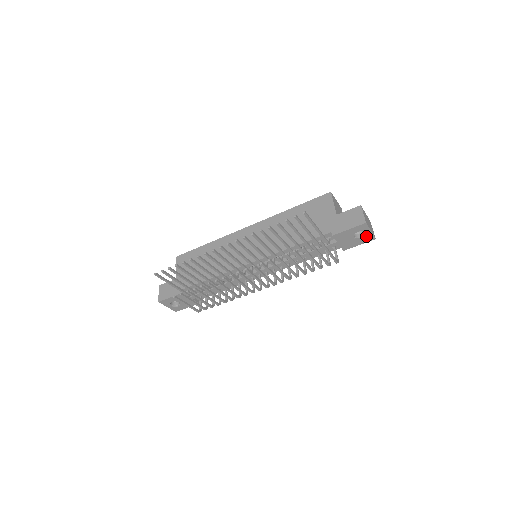
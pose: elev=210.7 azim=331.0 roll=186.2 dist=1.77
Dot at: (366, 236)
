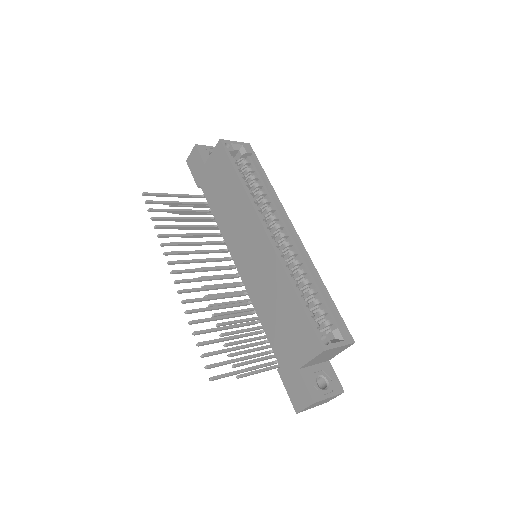
Dot at: occluded
